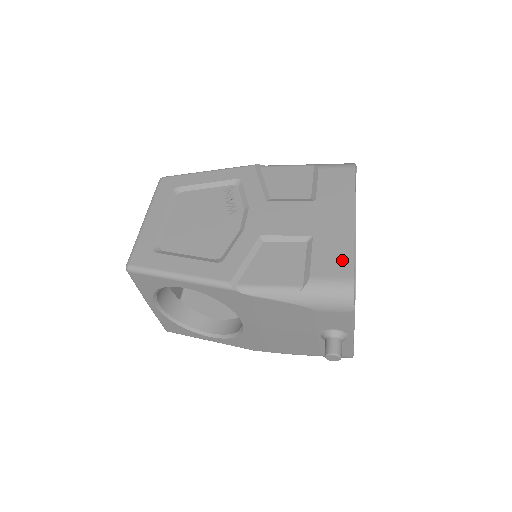
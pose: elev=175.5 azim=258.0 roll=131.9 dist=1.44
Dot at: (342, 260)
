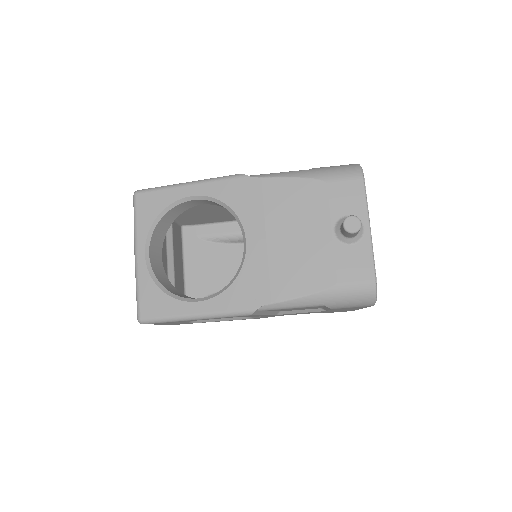
Dot at: occluded
